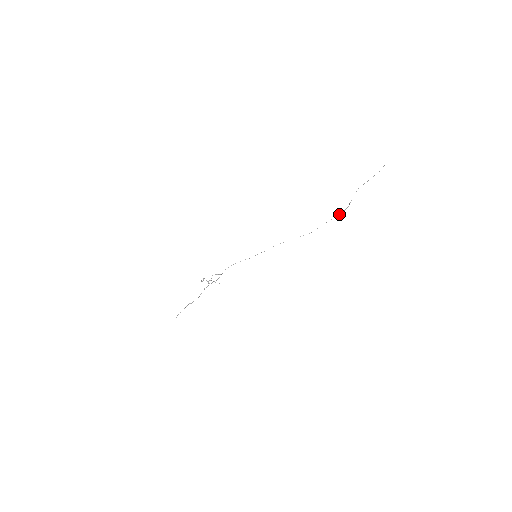
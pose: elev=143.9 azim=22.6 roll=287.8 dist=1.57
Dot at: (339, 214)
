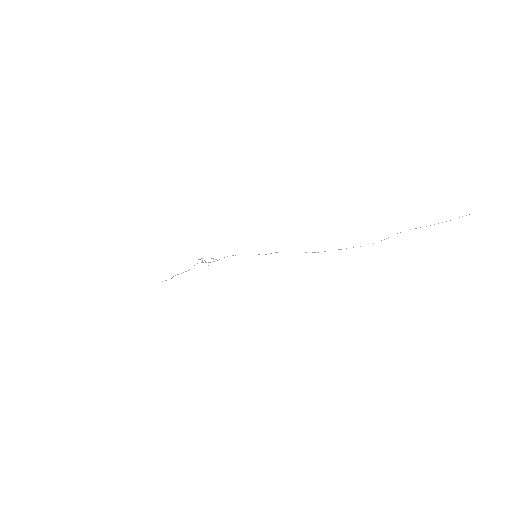
Dot at: occluded
